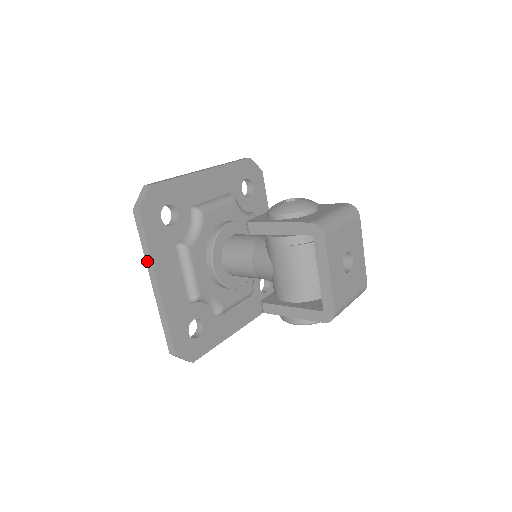
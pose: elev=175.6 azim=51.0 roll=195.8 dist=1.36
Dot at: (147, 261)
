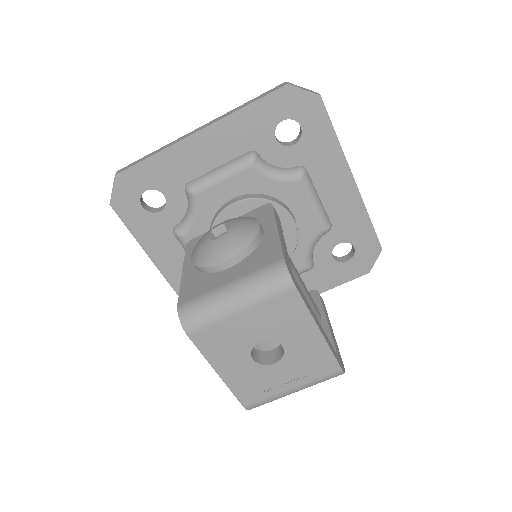
Dot at: occluded
